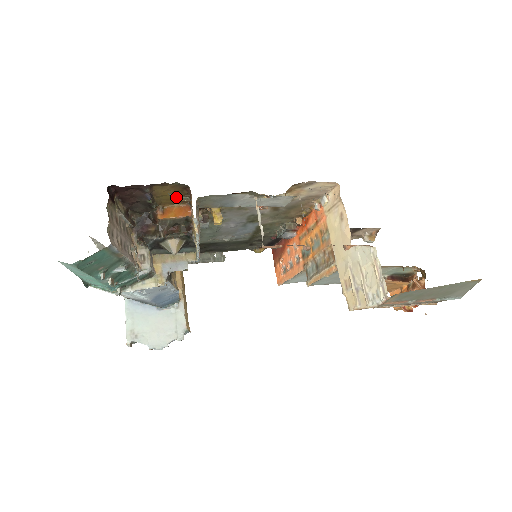
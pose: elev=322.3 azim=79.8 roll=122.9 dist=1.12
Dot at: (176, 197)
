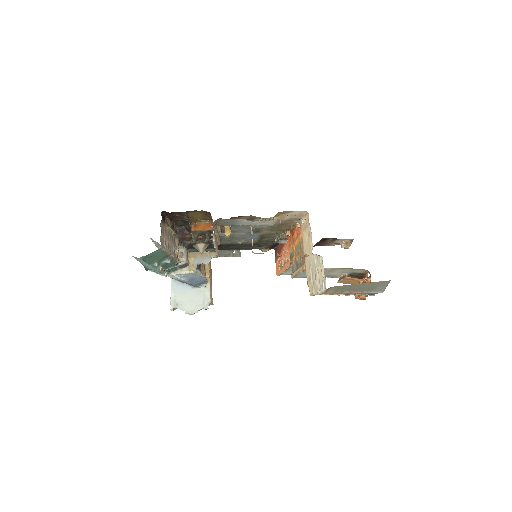
Dot at: (203, 218)
